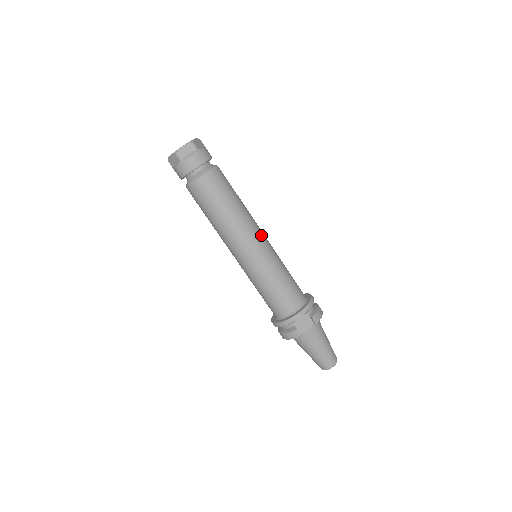
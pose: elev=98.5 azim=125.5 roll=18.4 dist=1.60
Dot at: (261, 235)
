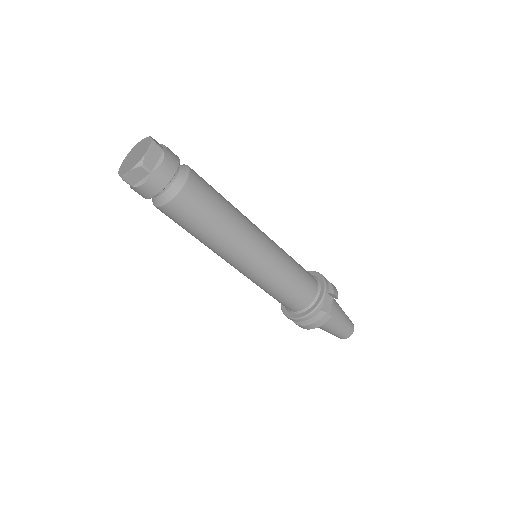
Dot at: (259, 230)
